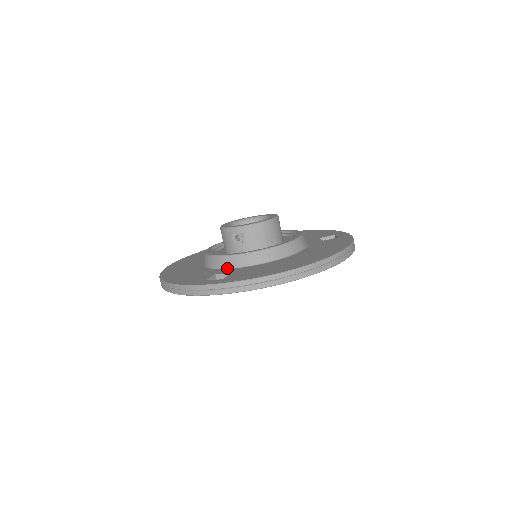
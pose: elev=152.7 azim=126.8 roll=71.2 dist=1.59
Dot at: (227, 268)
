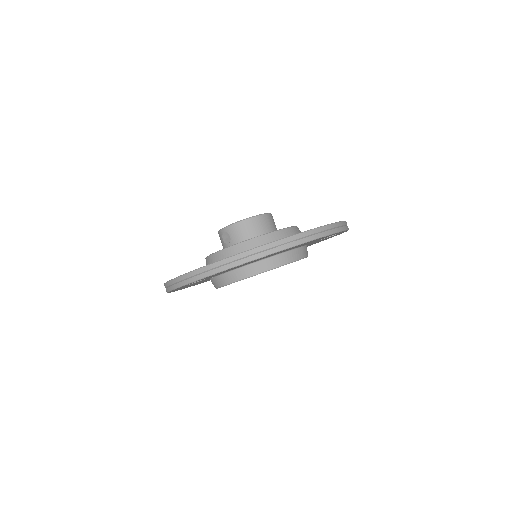
Dot at: occluded
